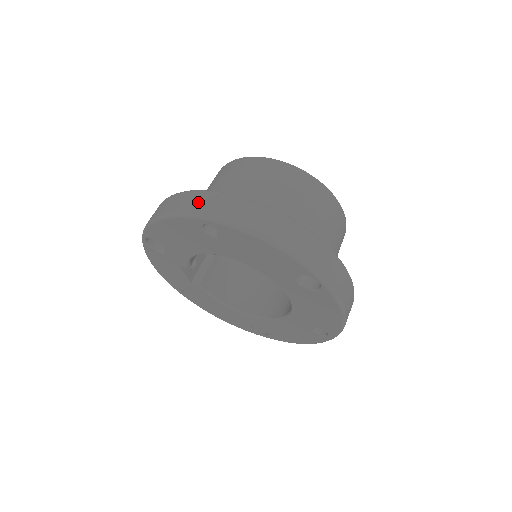
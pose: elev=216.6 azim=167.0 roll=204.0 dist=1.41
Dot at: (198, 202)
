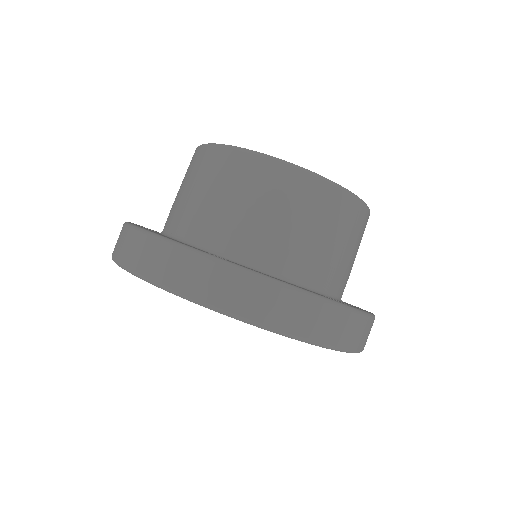
Dot at: (180, 271)
